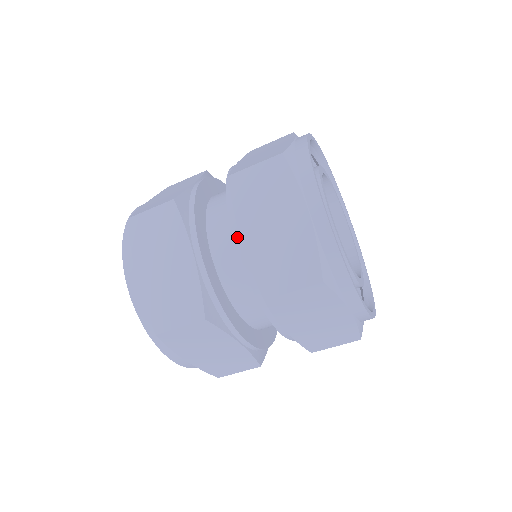
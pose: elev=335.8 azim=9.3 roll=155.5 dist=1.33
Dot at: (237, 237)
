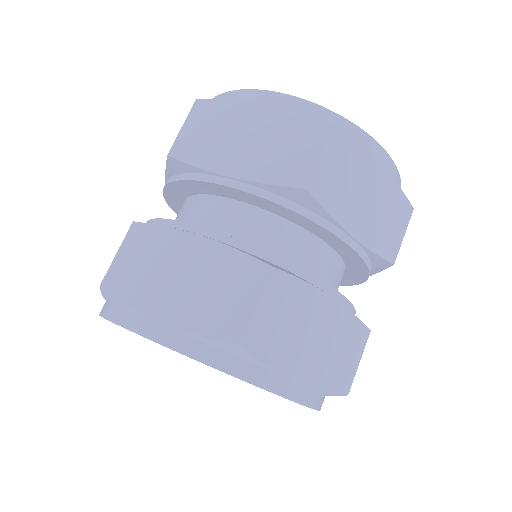
Dot at: (225, 181)
